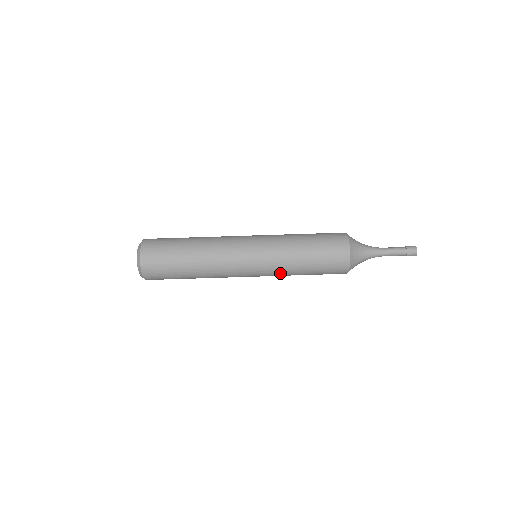
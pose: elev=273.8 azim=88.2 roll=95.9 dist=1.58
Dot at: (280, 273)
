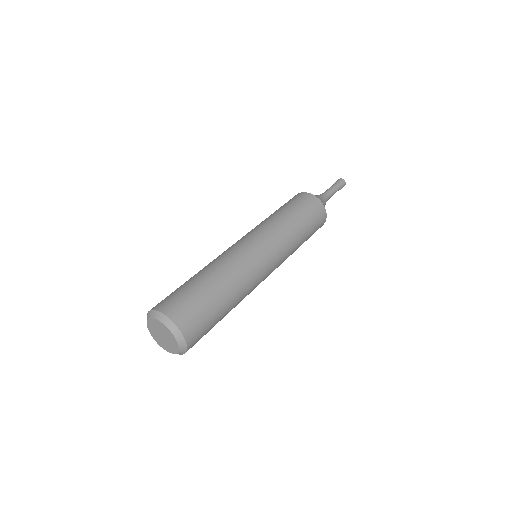
Dot at: (284, 237)
